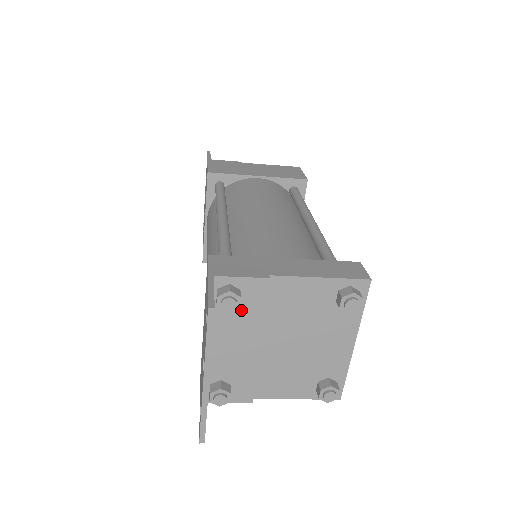
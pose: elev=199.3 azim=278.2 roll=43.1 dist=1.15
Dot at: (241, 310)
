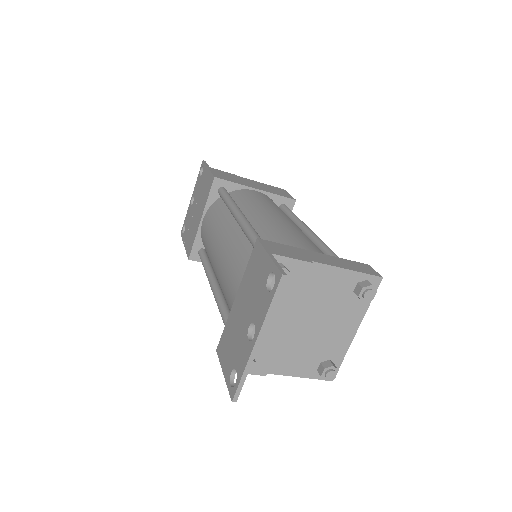
Dot at: (283, 288)
